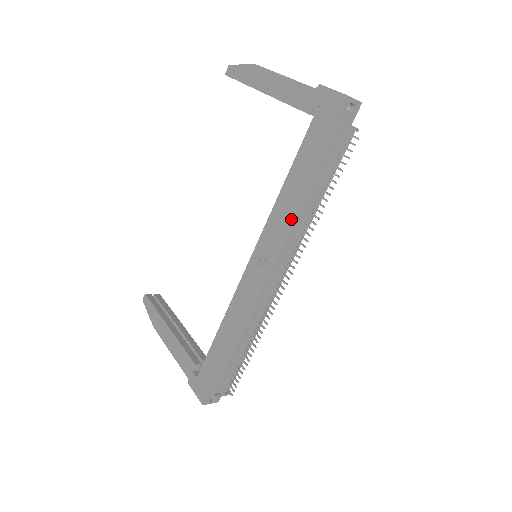
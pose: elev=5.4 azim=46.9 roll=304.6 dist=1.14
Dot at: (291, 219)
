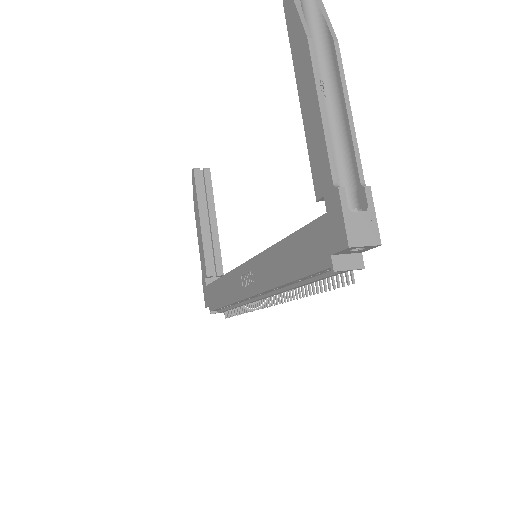
Dot at: (272, 282)
